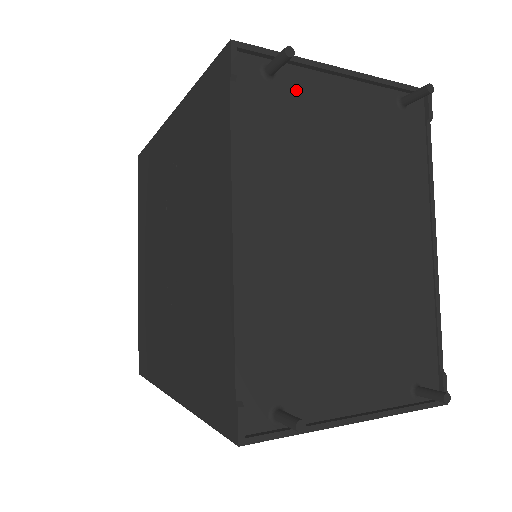
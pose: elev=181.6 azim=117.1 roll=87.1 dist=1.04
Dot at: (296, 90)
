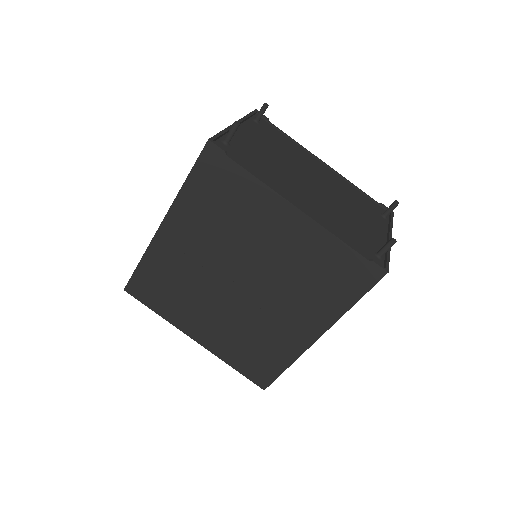
Dot at: (237, 143)
